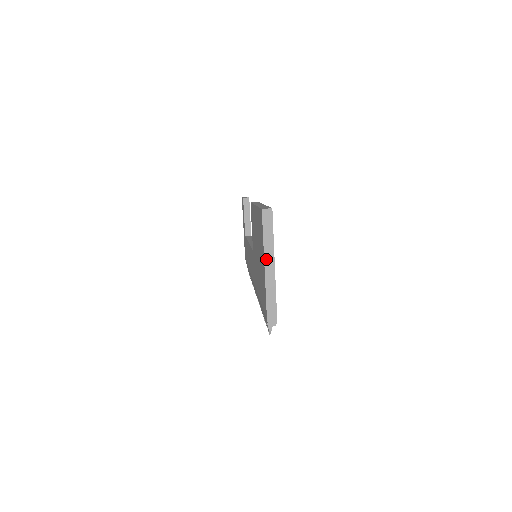
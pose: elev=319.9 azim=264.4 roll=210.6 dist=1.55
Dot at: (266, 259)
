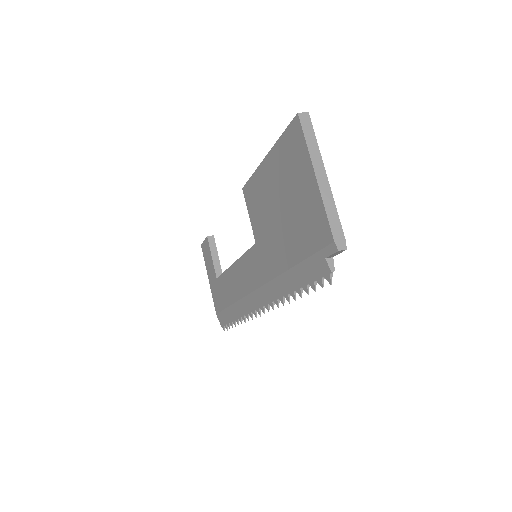
Dot at: (315, 168)
